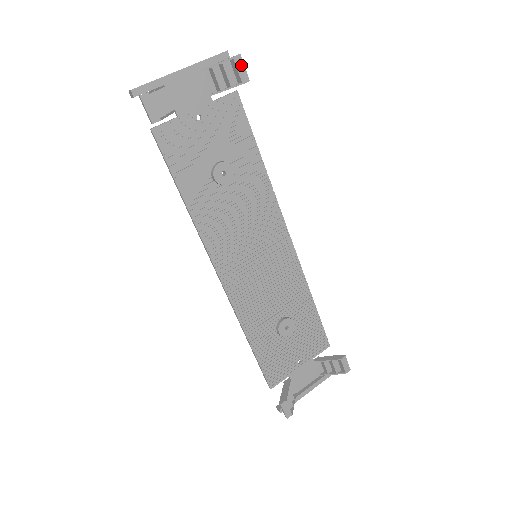
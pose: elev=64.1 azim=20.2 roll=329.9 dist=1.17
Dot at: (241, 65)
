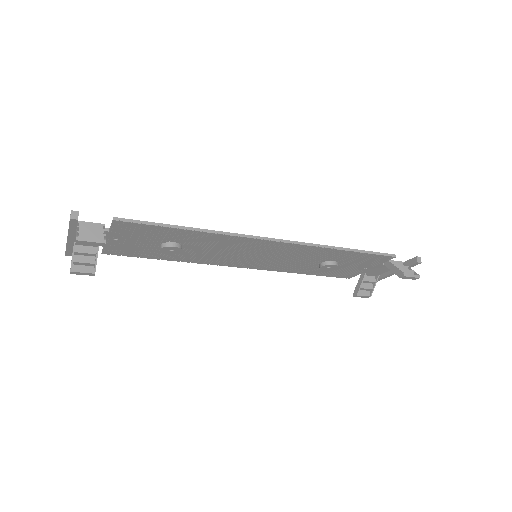
Dot at: (87, 242)
